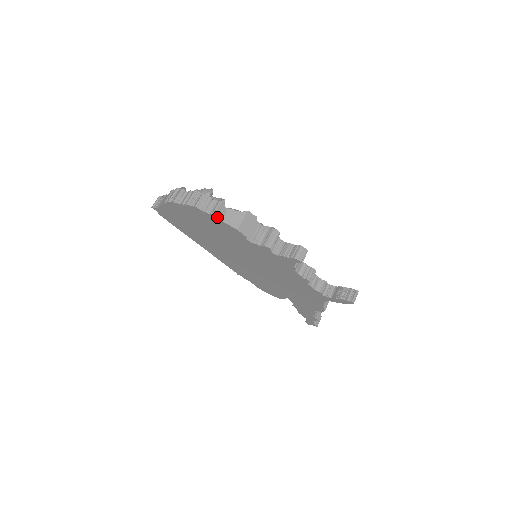
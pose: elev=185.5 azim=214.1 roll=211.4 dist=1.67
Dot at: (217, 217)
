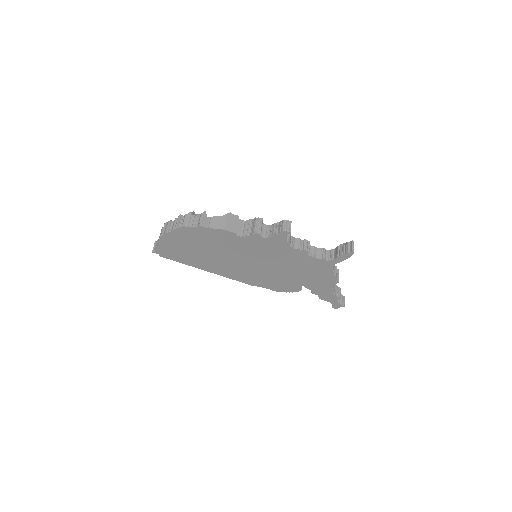
Dot at: (204, 226)
